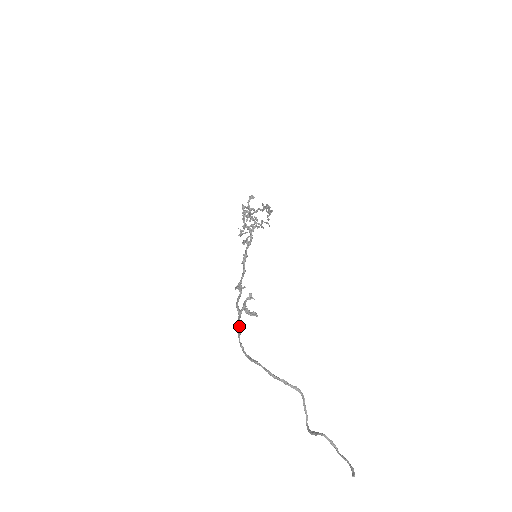
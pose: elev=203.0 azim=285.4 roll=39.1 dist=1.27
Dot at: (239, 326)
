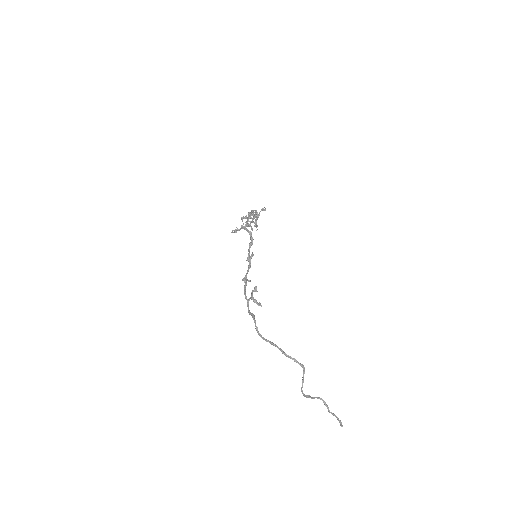
Dot at: occluded
